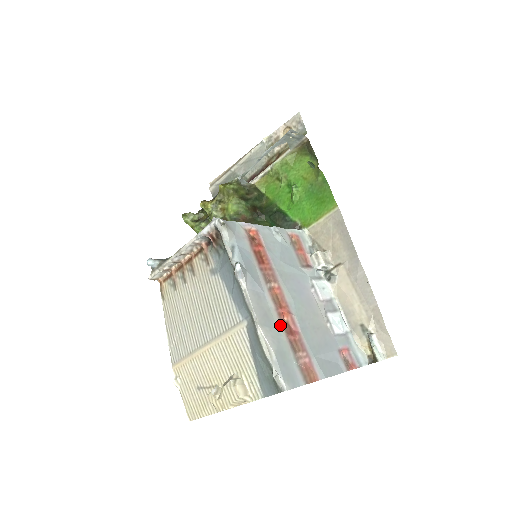
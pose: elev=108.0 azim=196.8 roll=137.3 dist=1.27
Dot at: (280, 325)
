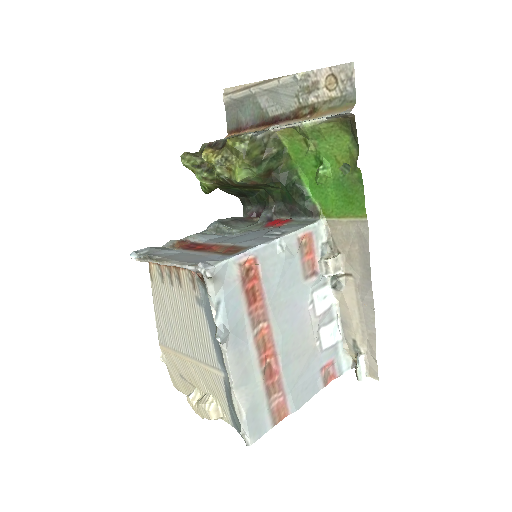
Dot at: (259, 374)
